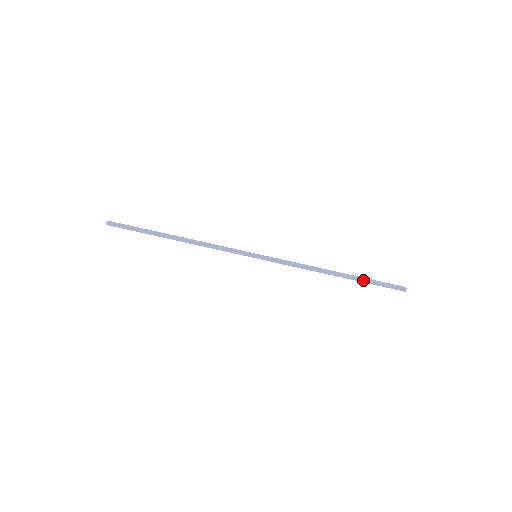
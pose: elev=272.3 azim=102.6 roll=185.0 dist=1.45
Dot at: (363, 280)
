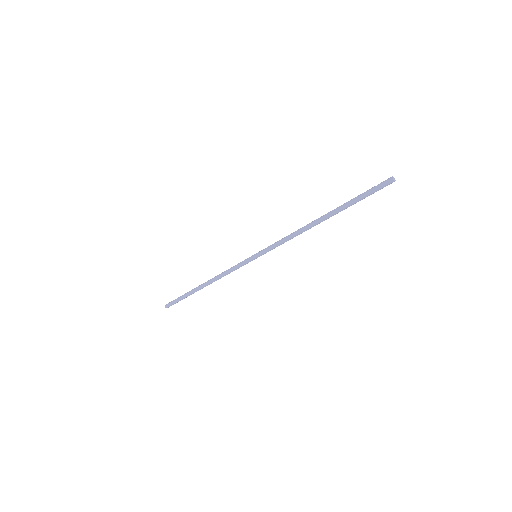
Dot at: occluded
